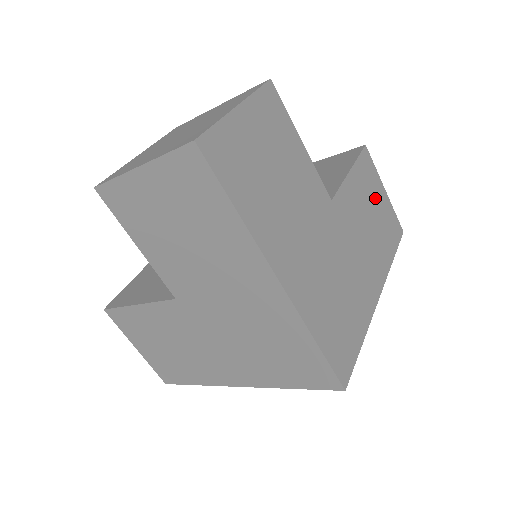
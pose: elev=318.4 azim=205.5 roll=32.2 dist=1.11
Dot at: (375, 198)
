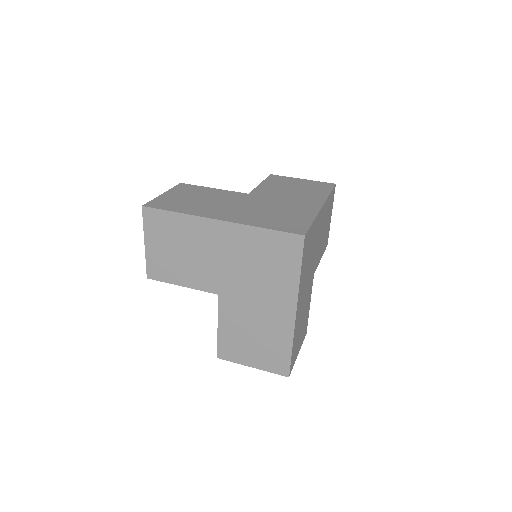
Dot at: (293, 183)
